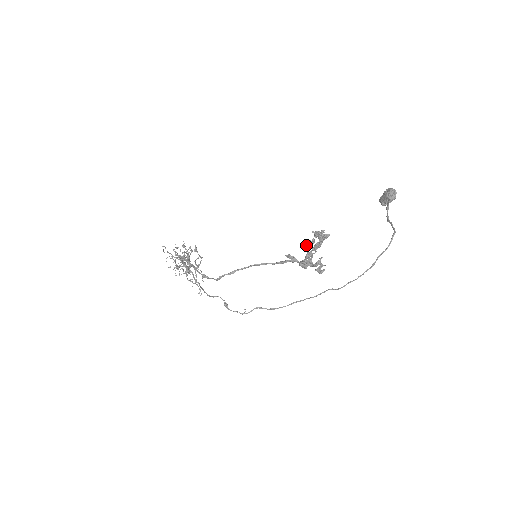
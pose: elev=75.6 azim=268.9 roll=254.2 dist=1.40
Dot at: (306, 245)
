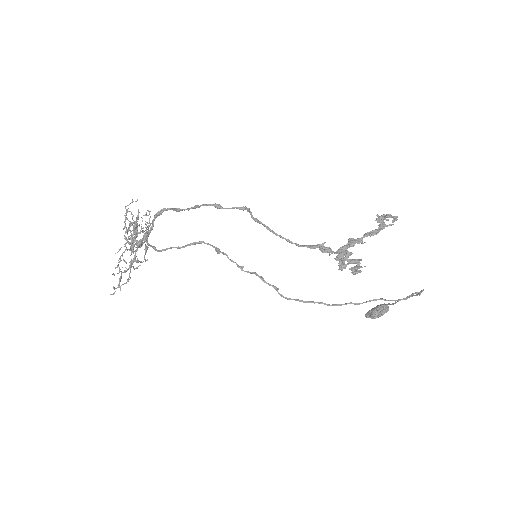
Dot at: (350, 240)
